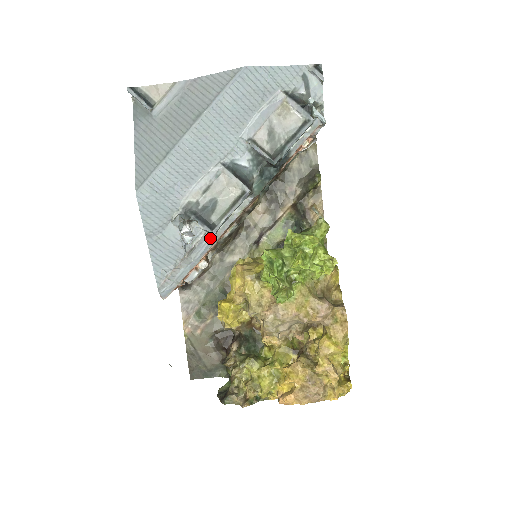
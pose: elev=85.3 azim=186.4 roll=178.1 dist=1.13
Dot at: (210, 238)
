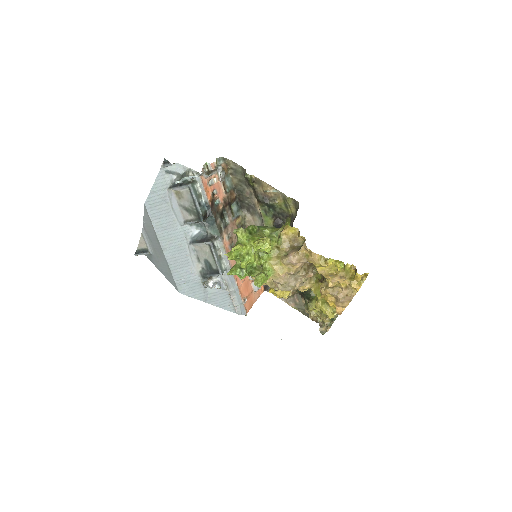
Dot at: occluded
